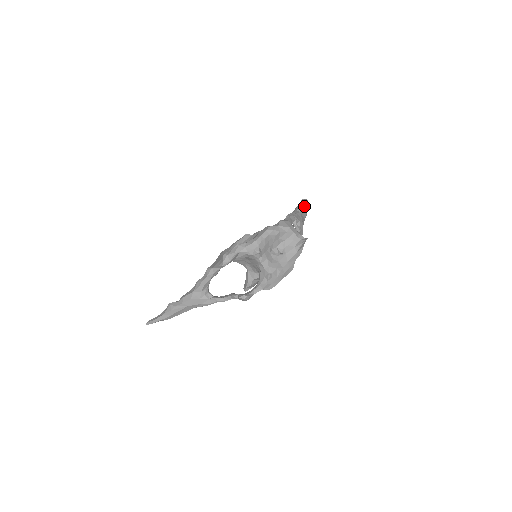
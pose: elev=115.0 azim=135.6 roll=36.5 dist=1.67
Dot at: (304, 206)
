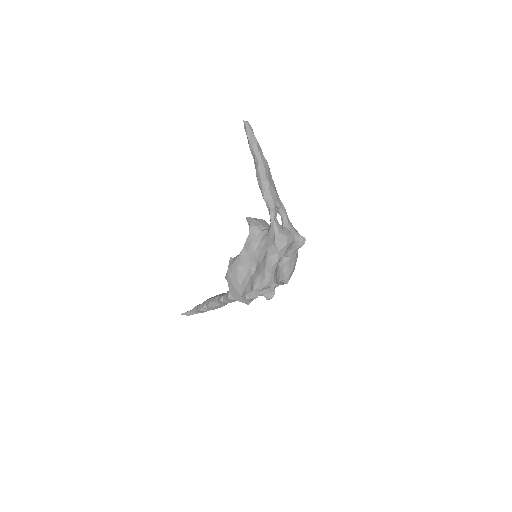
Dot at: (262, 158)
